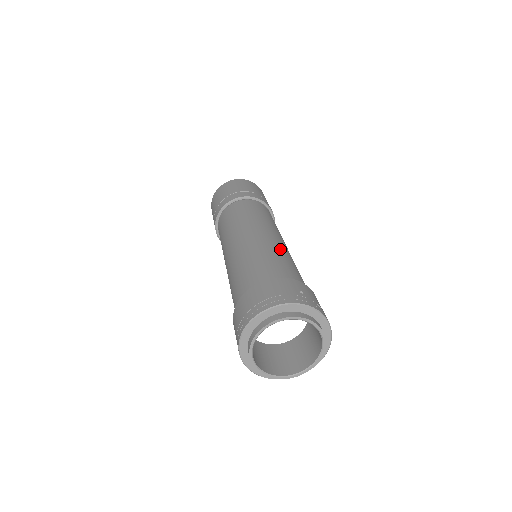
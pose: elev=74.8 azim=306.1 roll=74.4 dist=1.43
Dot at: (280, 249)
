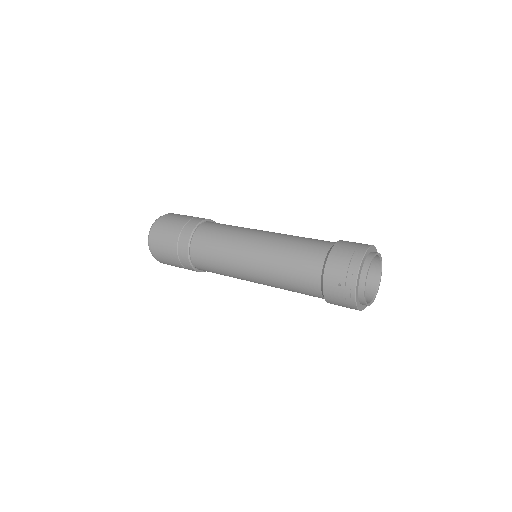
Dot at: occluded
